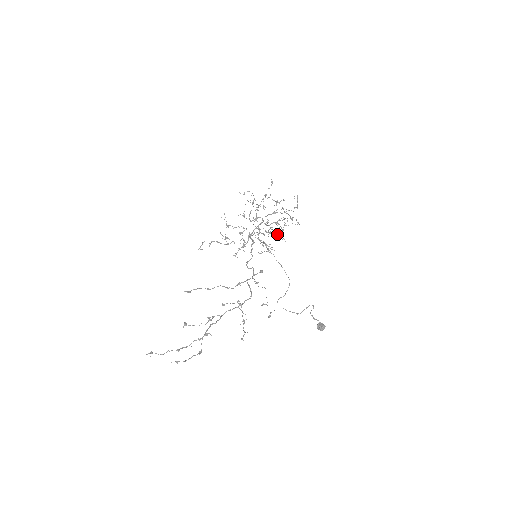
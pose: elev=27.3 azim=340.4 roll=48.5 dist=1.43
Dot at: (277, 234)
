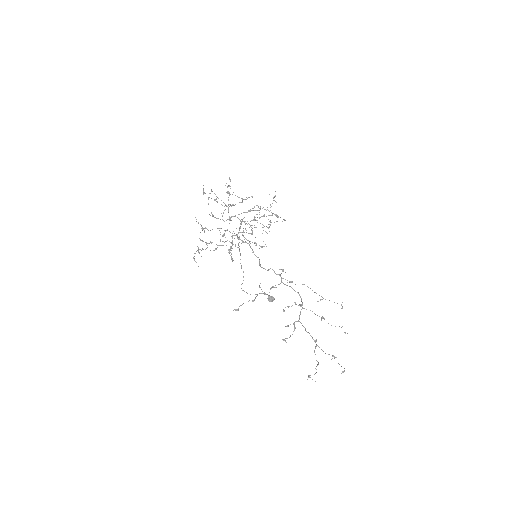
Dot at: occluded
